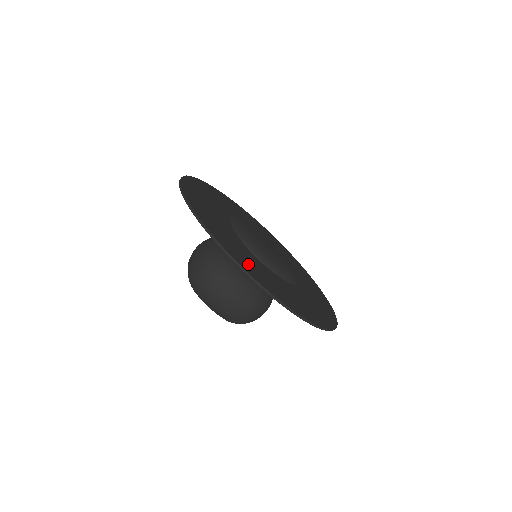
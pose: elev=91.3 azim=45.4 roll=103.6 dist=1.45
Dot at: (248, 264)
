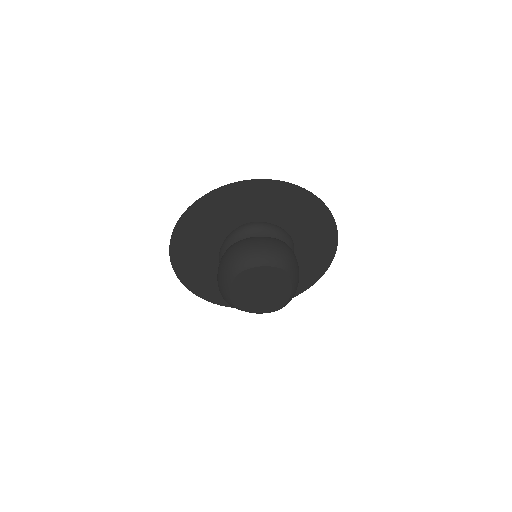
Dot at: (249, 195)
